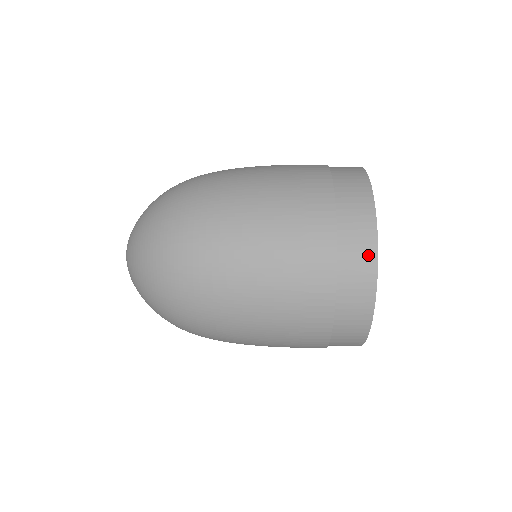
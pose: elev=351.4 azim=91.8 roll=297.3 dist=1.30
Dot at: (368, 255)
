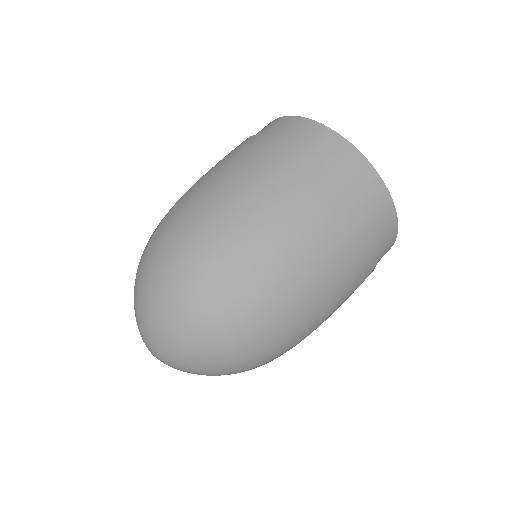
Dot at: (391, 245)
